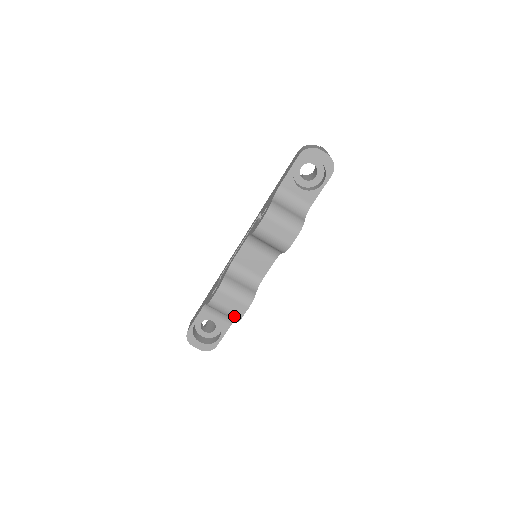
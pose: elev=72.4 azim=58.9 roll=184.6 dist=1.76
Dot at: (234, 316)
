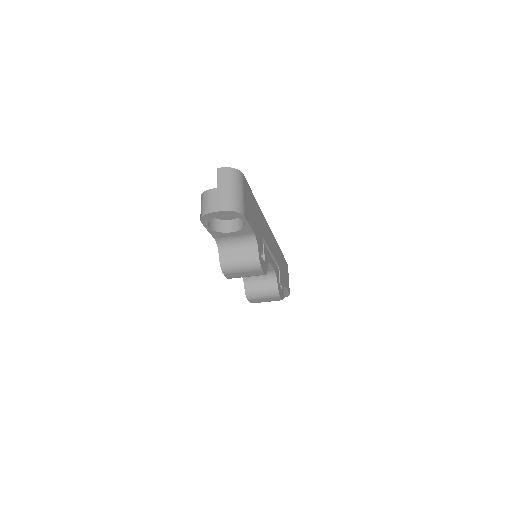
Dot at: occluded
